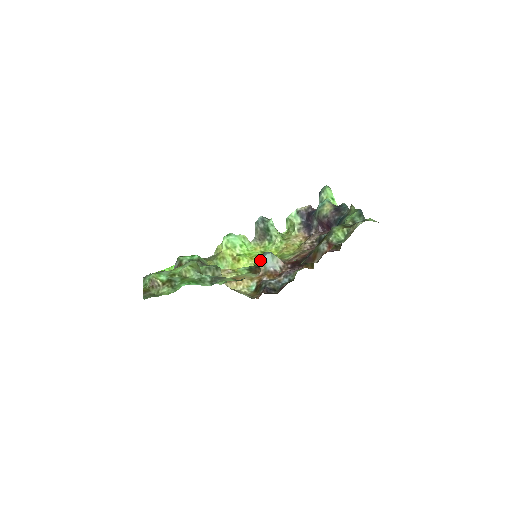
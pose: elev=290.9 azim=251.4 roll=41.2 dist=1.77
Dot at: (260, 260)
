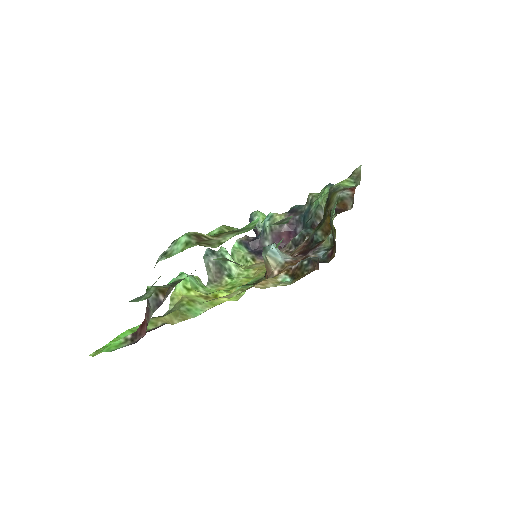
Dot at: (266, 255)
